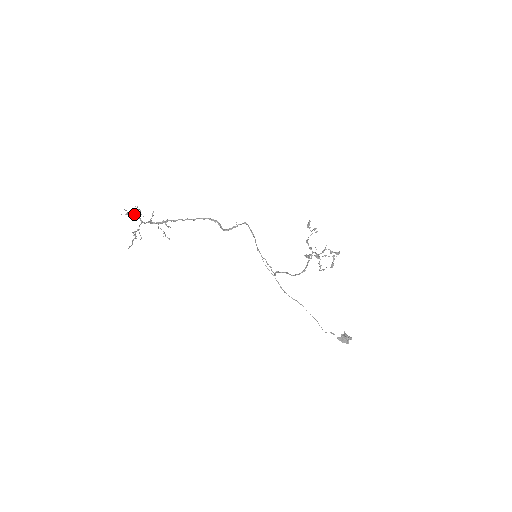
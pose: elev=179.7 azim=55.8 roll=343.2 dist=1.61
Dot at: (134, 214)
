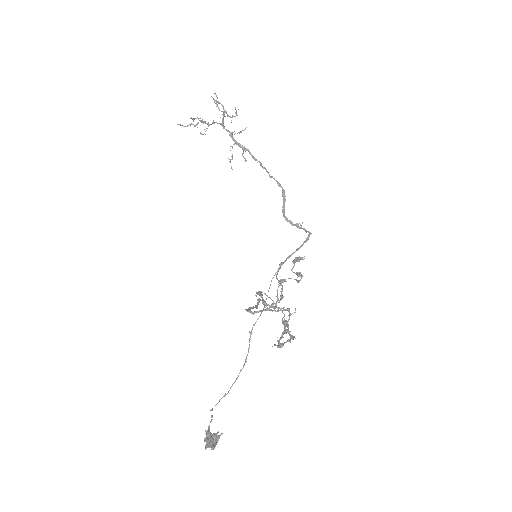
Dot at: occluded
